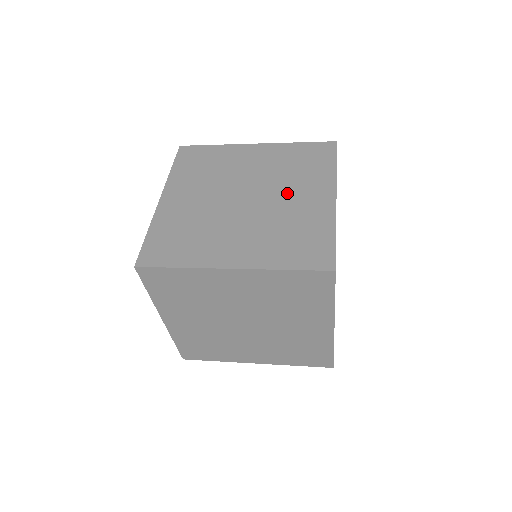
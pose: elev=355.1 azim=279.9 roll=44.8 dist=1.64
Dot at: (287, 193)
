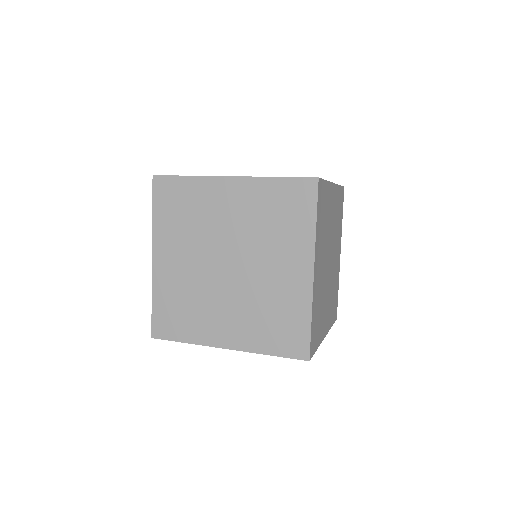
Dot at: (266, 261)
